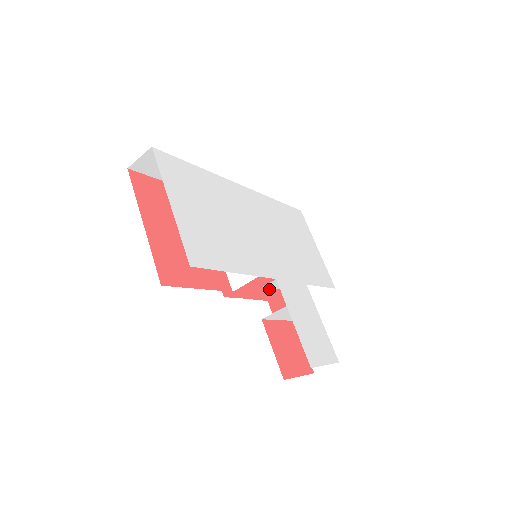
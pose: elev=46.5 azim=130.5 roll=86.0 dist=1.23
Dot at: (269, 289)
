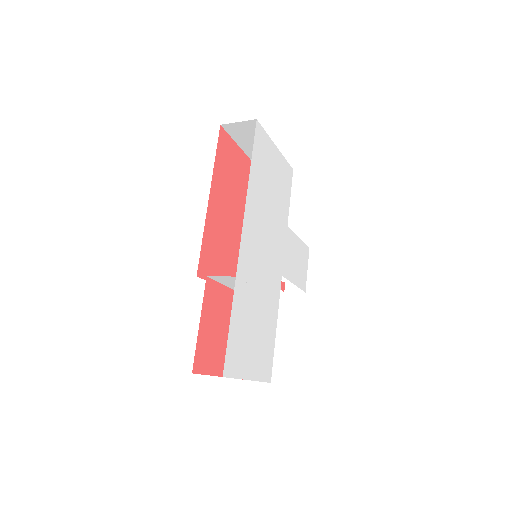
Dot at: occluded
